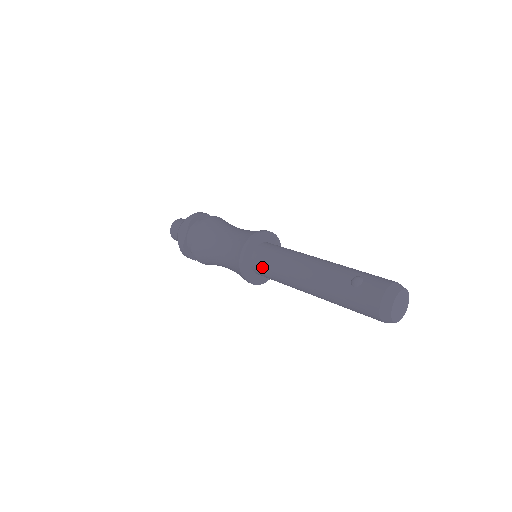
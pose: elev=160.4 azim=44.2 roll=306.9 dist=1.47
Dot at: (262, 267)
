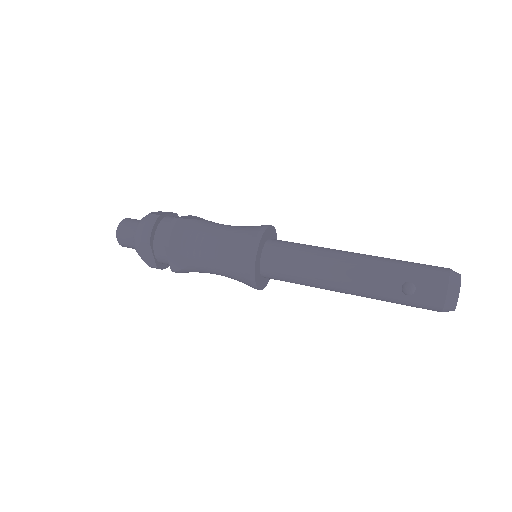
Dot at: (279, 279)
